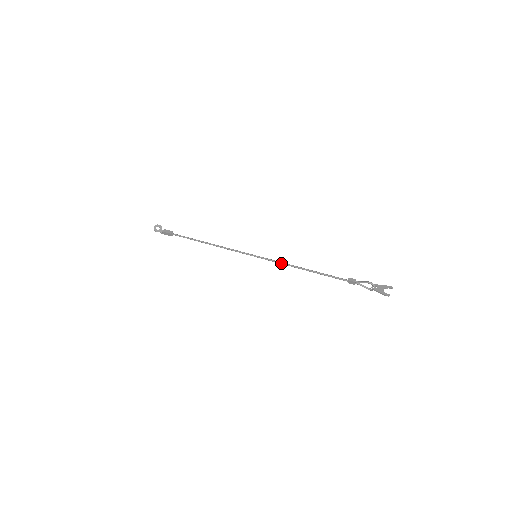
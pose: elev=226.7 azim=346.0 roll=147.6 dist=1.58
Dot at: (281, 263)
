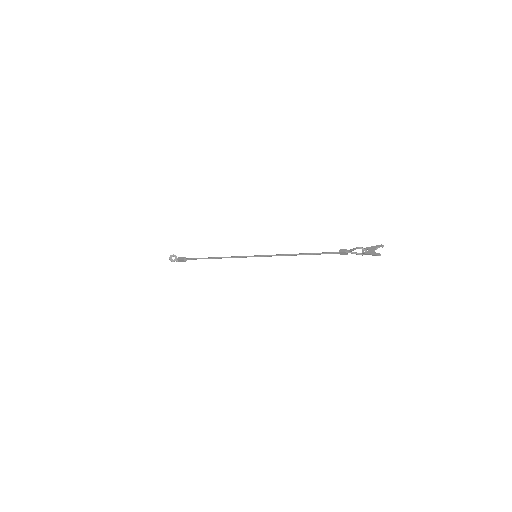
Dot at: (278, 255)
